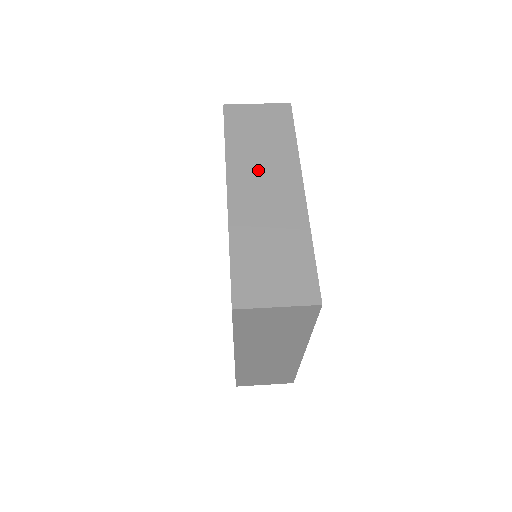
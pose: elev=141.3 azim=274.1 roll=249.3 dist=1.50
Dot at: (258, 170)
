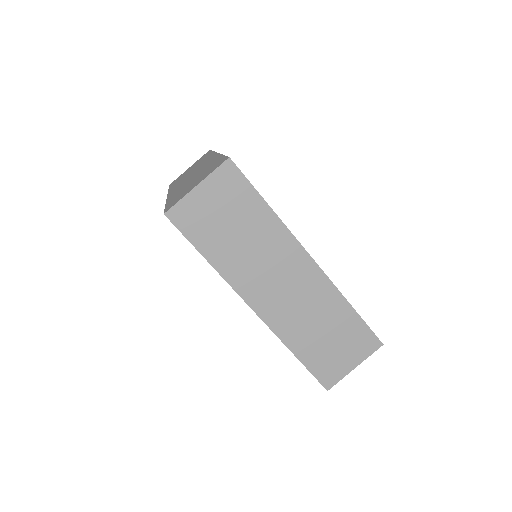
Dot at: (261, 269)
